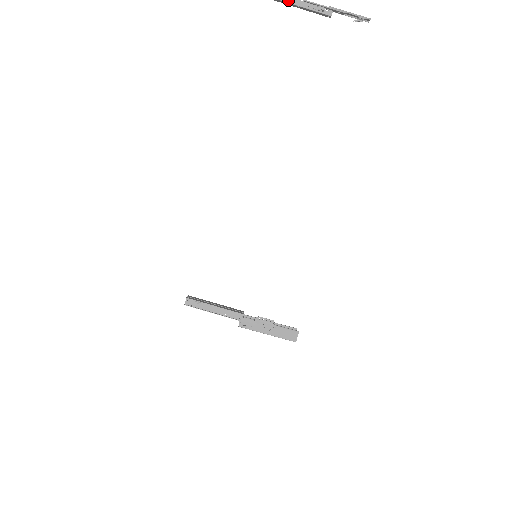
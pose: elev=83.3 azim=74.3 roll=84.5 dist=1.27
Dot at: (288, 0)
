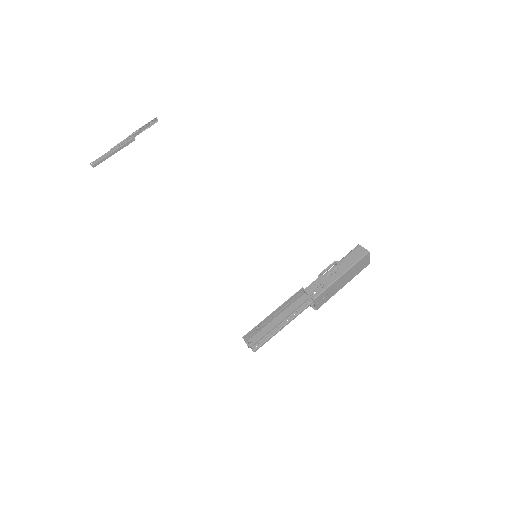
Dot at: (101, 158)
